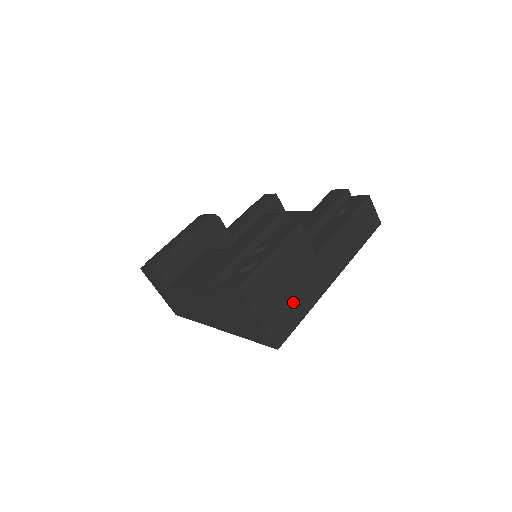
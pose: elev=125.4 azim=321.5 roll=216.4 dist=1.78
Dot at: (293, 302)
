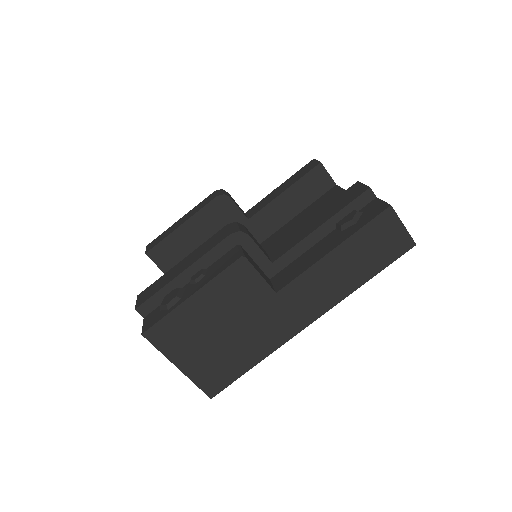
Dot at: (234, 349)
